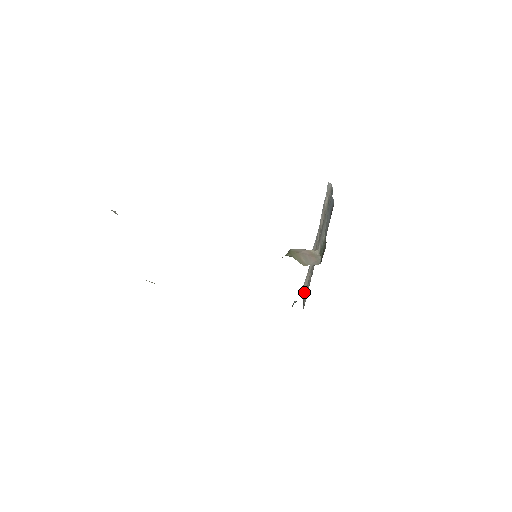
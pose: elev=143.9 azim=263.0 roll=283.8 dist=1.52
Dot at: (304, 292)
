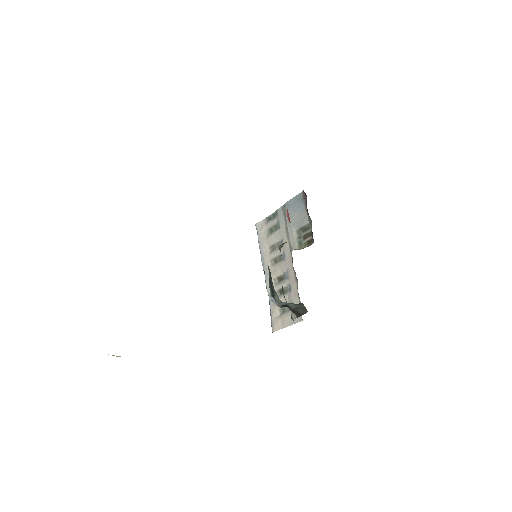
Dot at: (283, 319)
